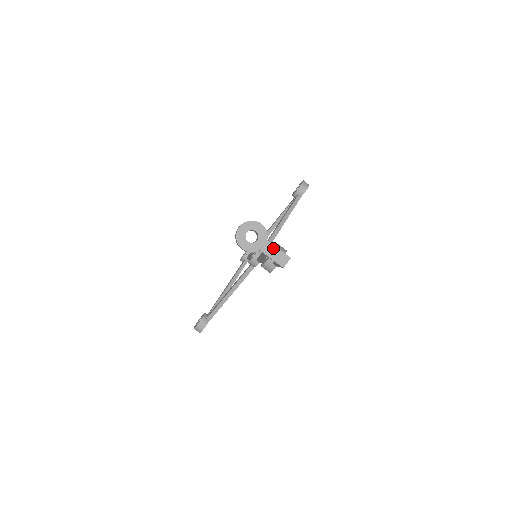
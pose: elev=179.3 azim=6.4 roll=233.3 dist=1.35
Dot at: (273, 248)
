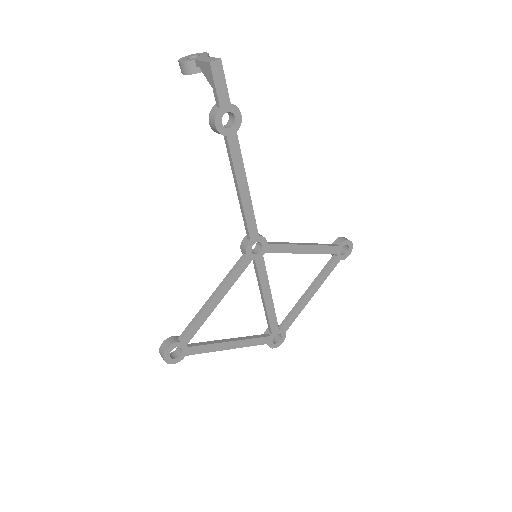
Dot at: (208, 58)
